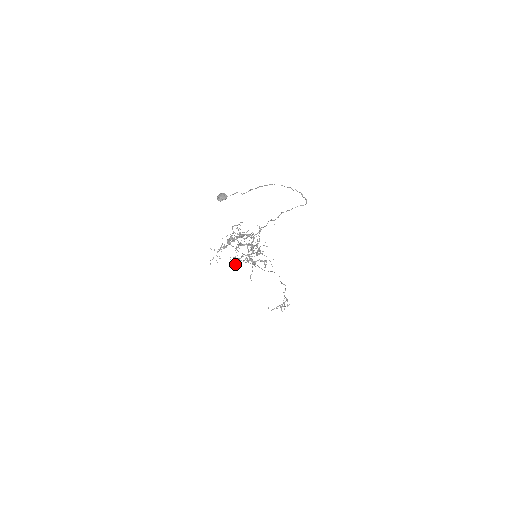
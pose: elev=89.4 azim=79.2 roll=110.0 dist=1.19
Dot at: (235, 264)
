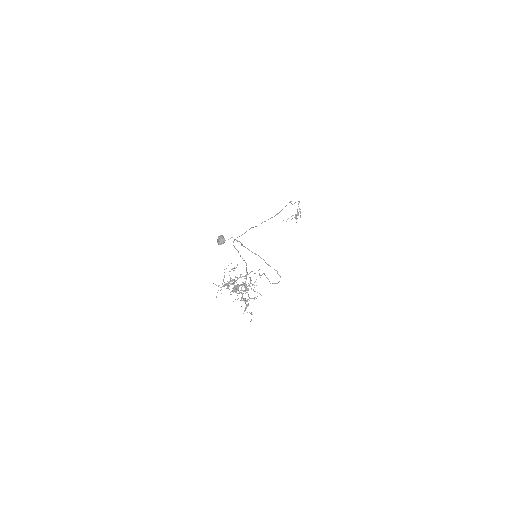
Dot at: occluded
